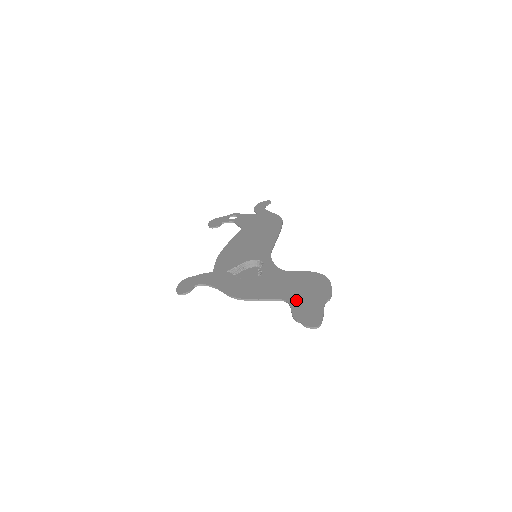
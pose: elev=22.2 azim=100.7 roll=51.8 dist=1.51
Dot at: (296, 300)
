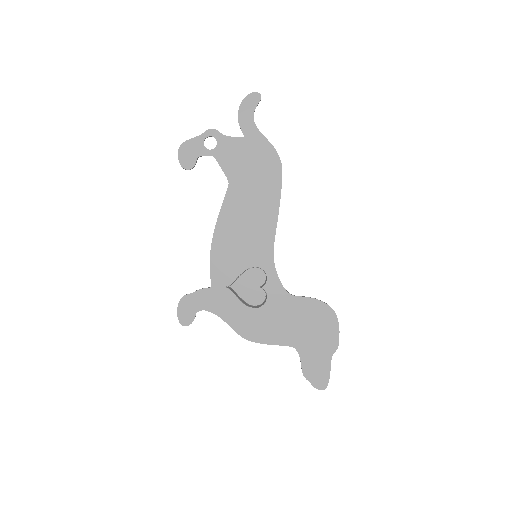
Dot at: (305, 350)
